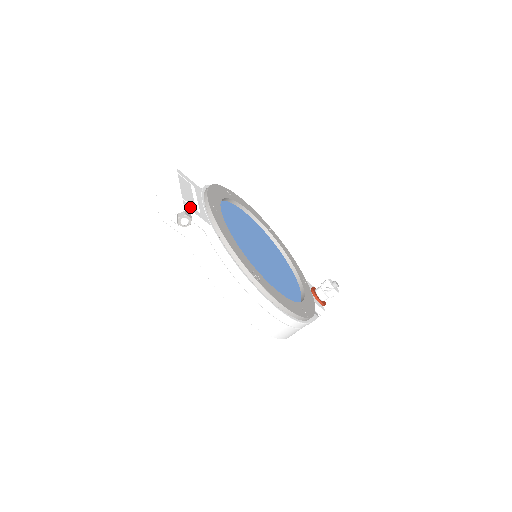
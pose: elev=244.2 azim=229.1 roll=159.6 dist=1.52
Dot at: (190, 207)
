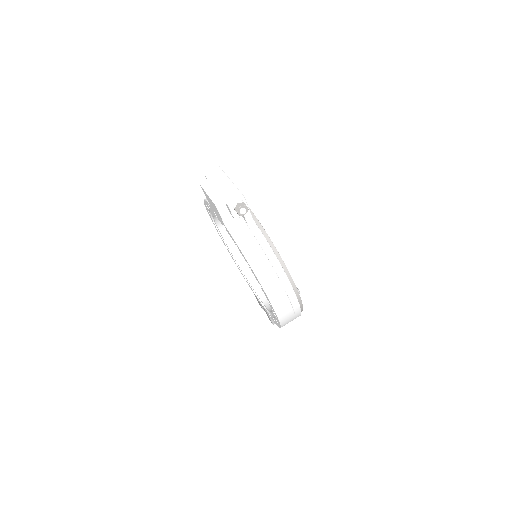
Dot at: (245, 200)
